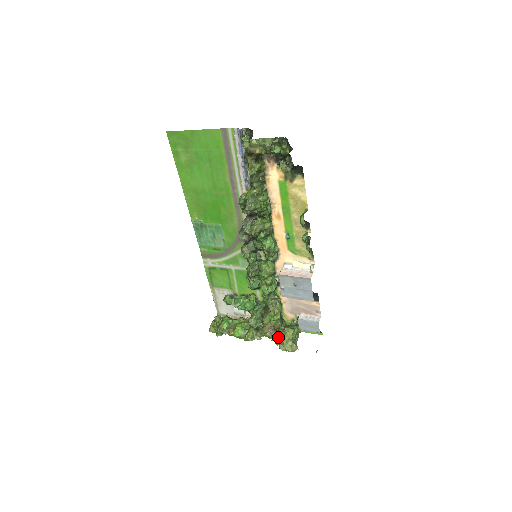
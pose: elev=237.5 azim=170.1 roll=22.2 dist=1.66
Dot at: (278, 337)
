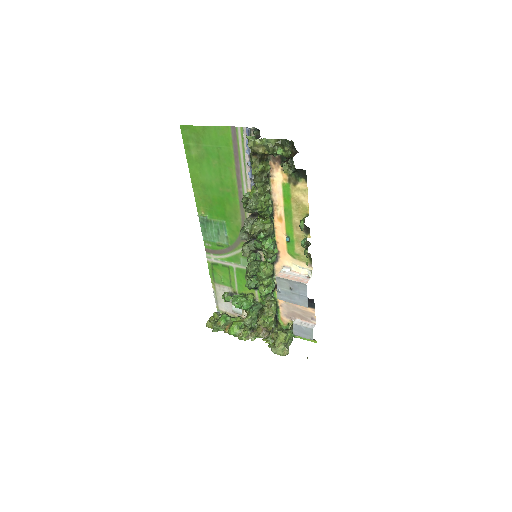
Dot at: (271, 339)
